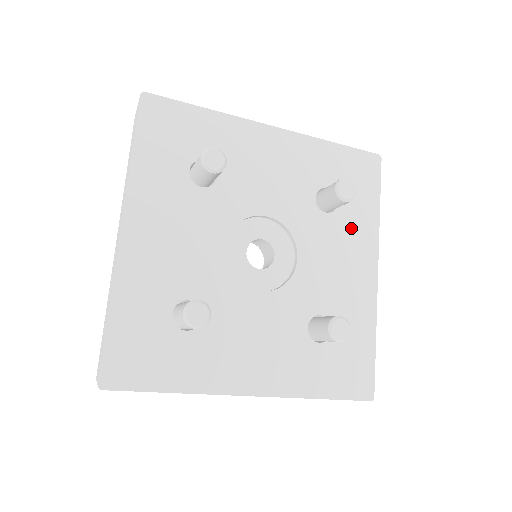
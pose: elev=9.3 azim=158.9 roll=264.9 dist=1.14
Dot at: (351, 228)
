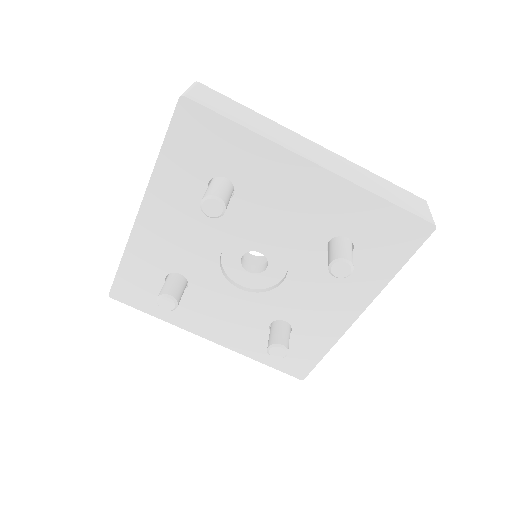
Dot at: (353, 277)
